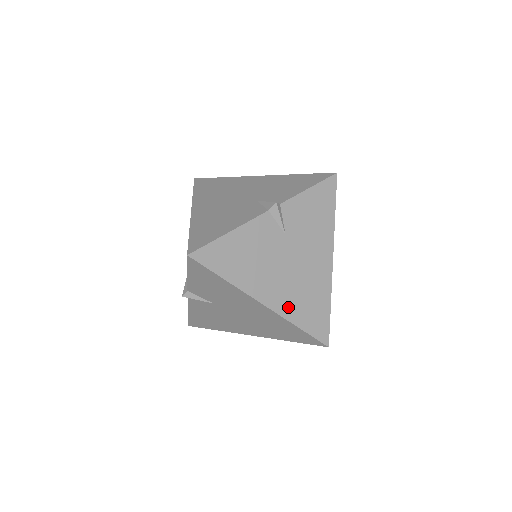
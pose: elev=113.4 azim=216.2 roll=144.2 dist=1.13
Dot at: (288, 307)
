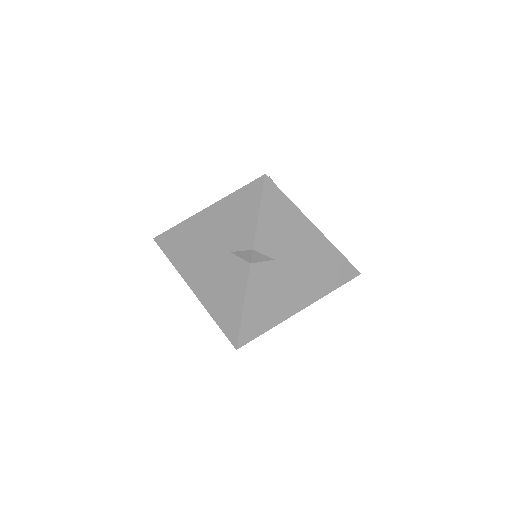
Dot at: (318, 290)
